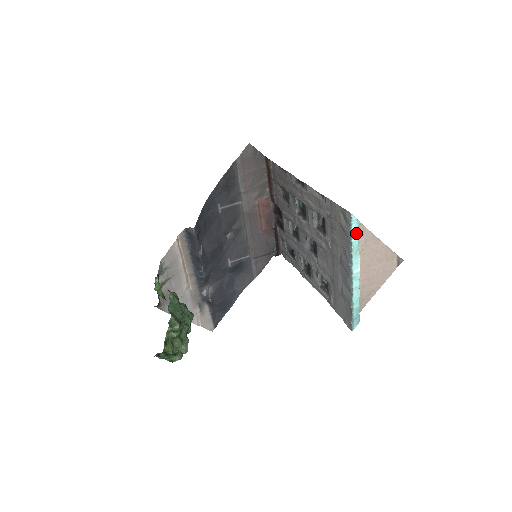
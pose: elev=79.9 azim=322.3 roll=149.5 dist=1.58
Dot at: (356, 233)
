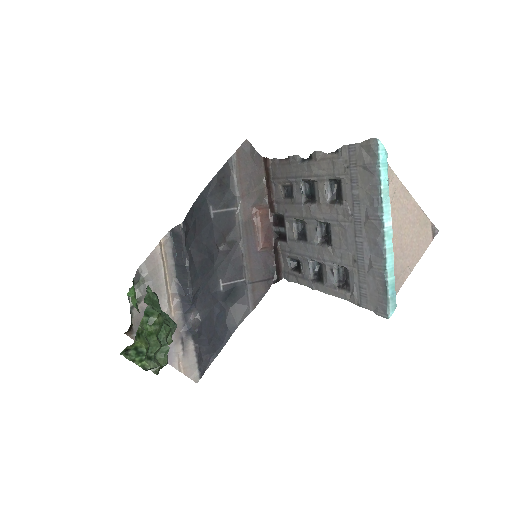
Dot at: (385, 168)
